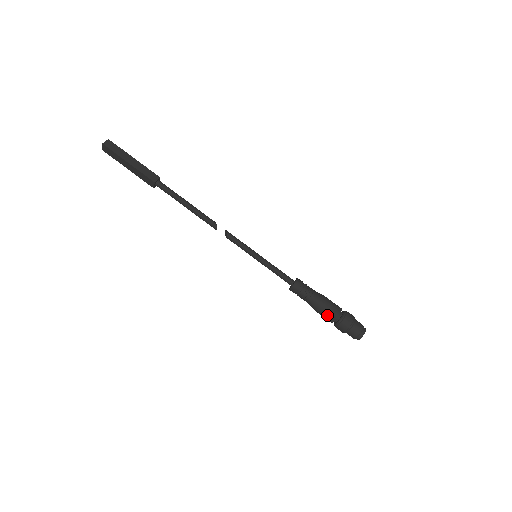
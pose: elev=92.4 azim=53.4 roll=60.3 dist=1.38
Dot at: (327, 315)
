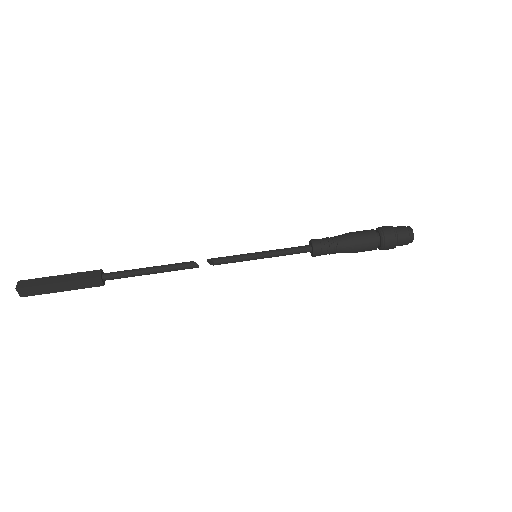
Dot at: (367, 244)
